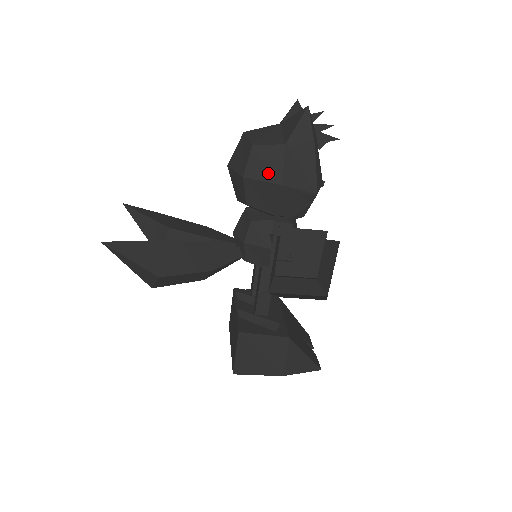
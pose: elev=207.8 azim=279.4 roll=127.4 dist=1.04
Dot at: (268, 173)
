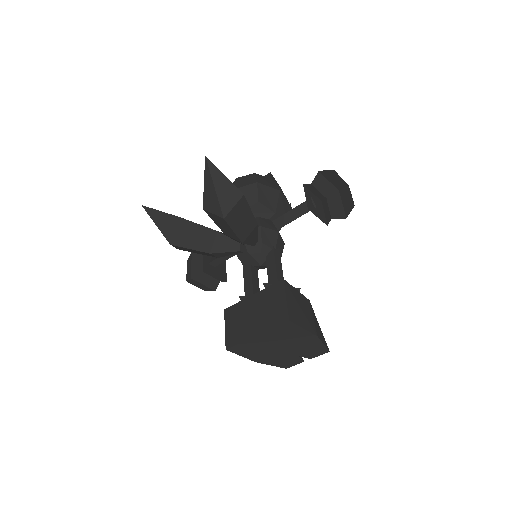
Dot at: (270, 184)
